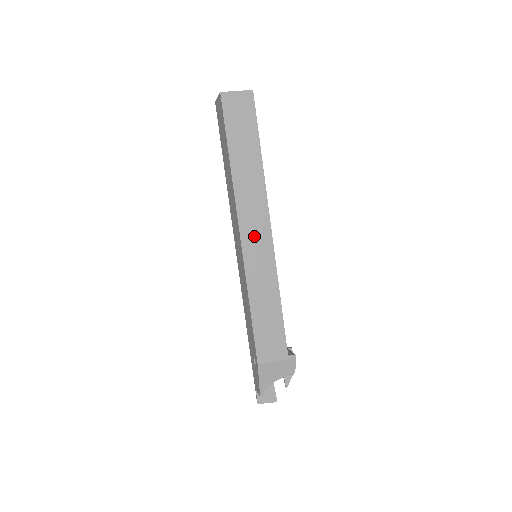
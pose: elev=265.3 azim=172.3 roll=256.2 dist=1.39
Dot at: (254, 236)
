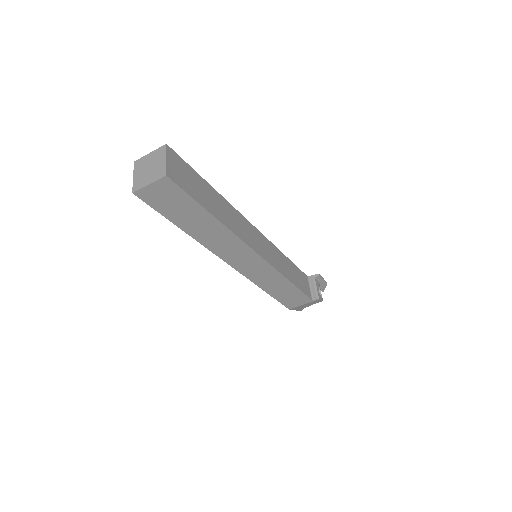
Dot at: (244, 263)
